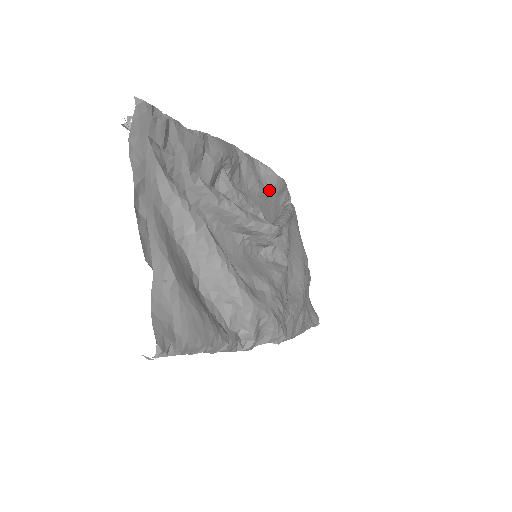
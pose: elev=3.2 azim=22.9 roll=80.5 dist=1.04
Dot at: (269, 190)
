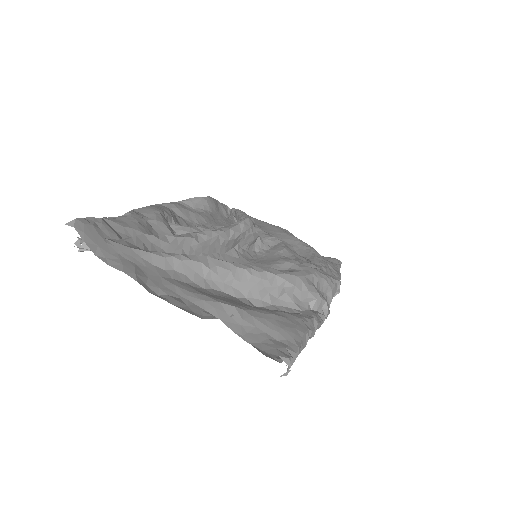
Dot at: (209, 213)
